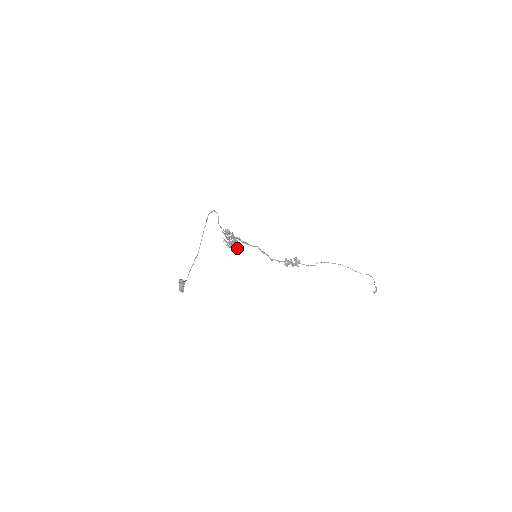
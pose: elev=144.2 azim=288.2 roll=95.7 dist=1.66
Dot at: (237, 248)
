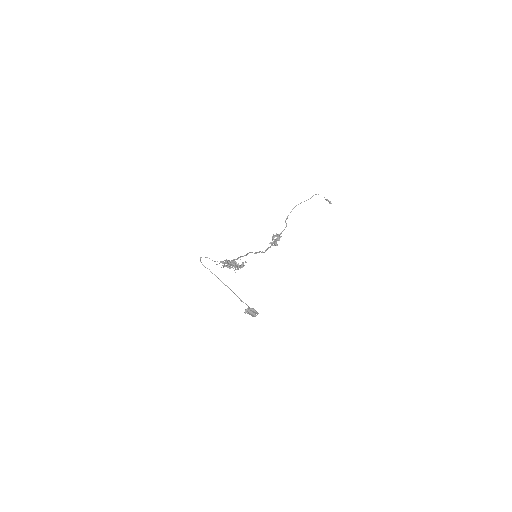
Dot at: (241, 266)
